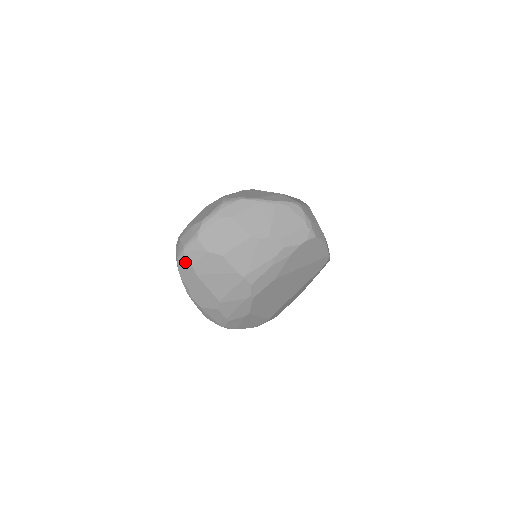
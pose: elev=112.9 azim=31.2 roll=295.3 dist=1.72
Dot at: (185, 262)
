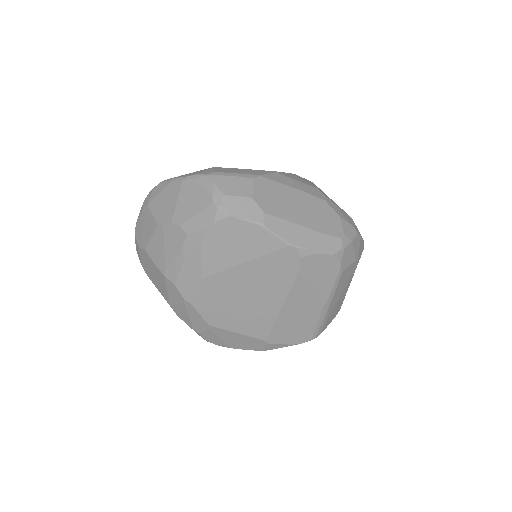
Dot at: occluded
